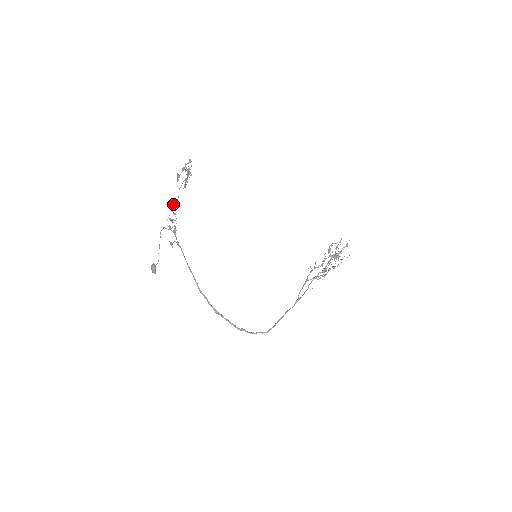
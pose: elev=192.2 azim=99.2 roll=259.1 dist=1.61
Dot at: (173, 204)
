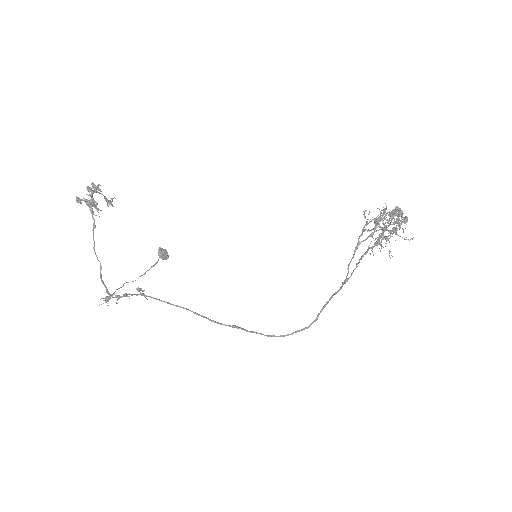
Dot at: occluded
